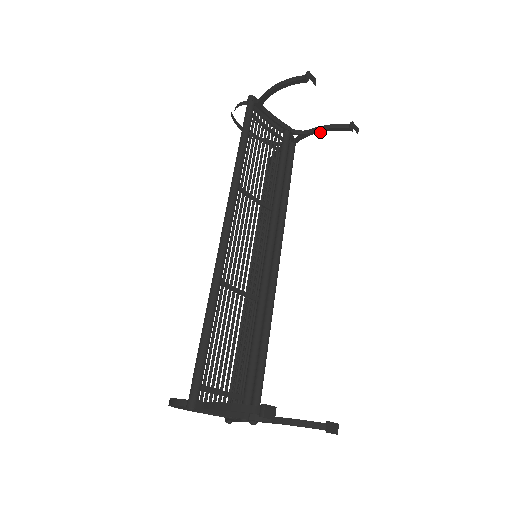
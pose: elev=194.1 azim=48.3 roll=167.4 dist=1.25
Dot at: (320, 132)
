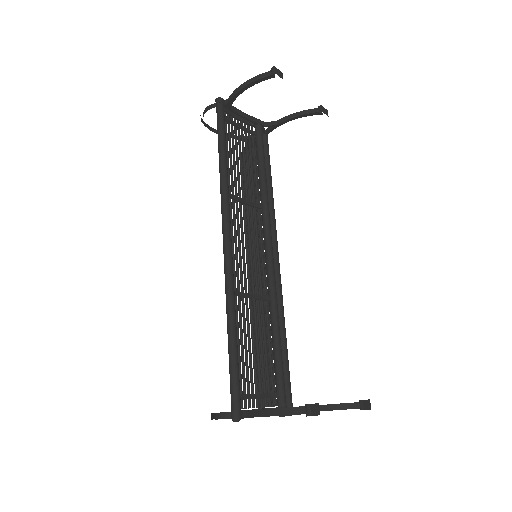
Dot at: (291, 120)
